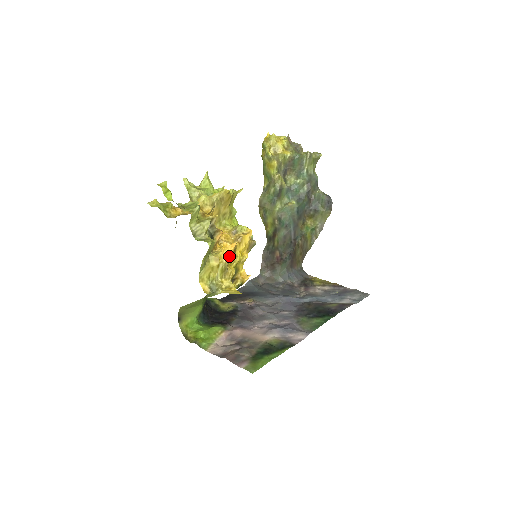
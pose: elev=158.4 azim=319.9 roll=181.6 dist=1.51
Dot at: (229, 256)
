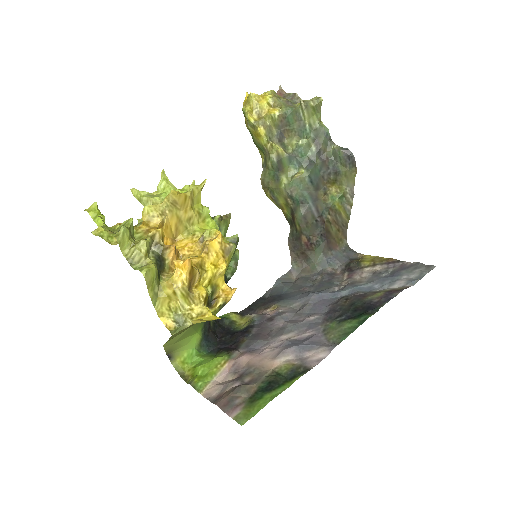
Dot at: (186, 277)
